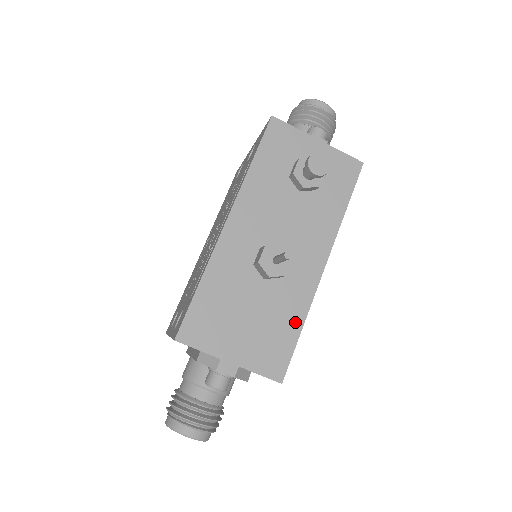
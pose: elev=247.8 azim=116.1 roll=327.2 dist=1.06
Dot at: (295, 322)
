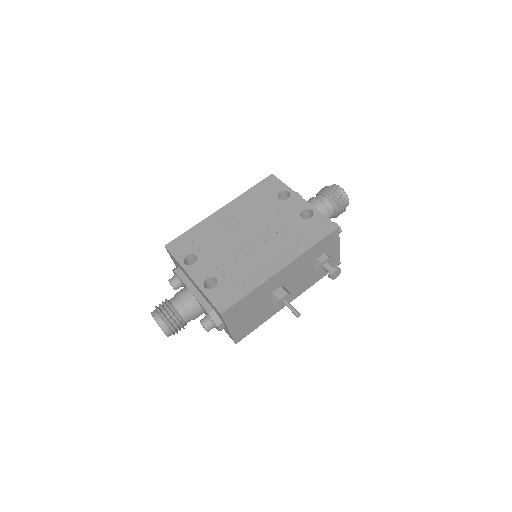
Dot at: (262, 321)
